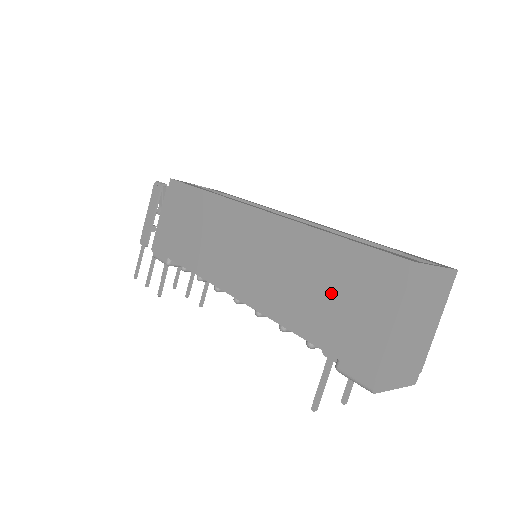
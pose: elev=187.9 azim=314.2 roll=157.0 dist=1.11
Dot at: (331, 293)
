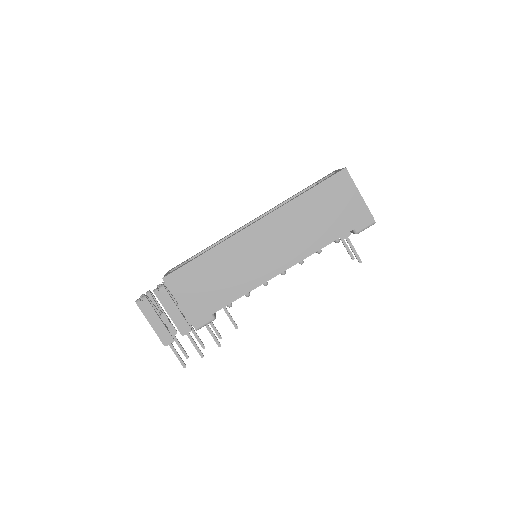
Dot at: (328, 212)
